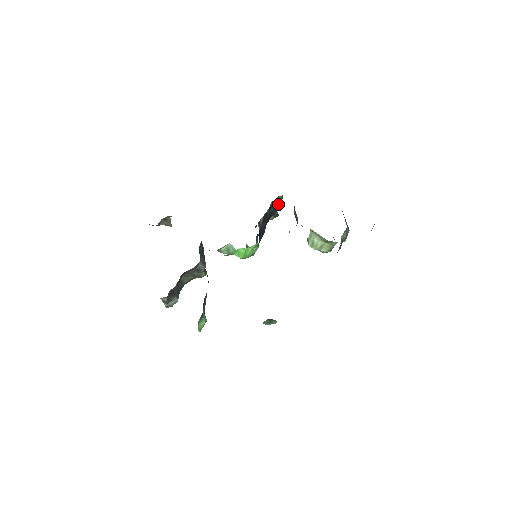
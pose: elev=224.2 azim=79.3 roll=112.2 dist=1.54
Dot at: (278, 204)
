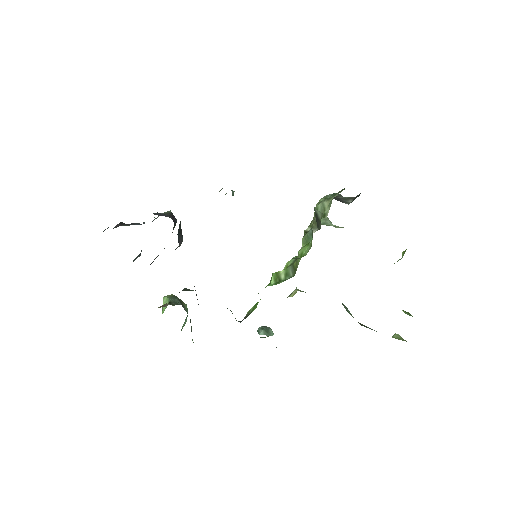
Dot at: occluded
